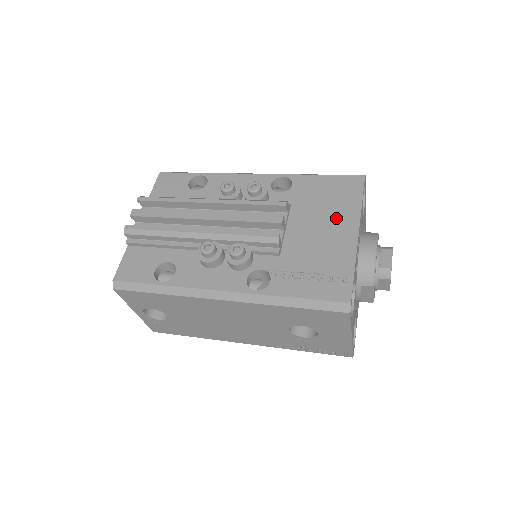
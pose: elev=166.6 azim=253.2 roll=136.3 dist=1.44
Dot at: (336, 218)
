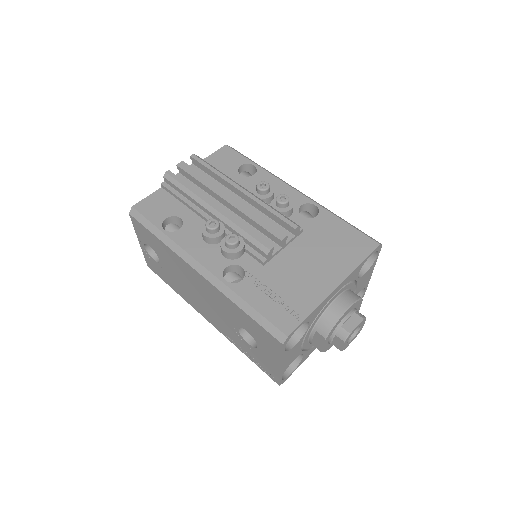
Dot at: (330, 264)
